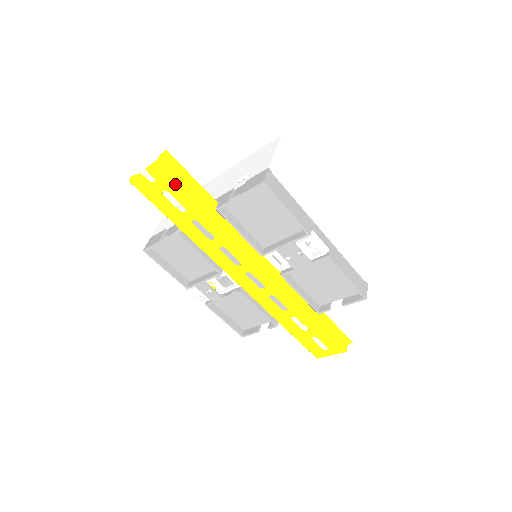
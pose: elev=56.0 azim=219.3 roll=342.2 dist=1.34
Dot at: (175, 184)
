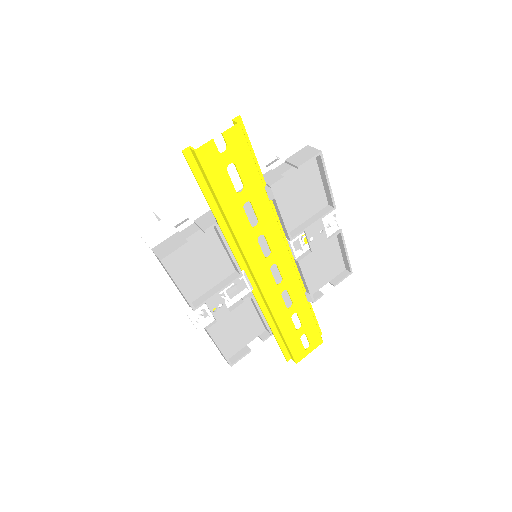
Dot at: (247, 154)
